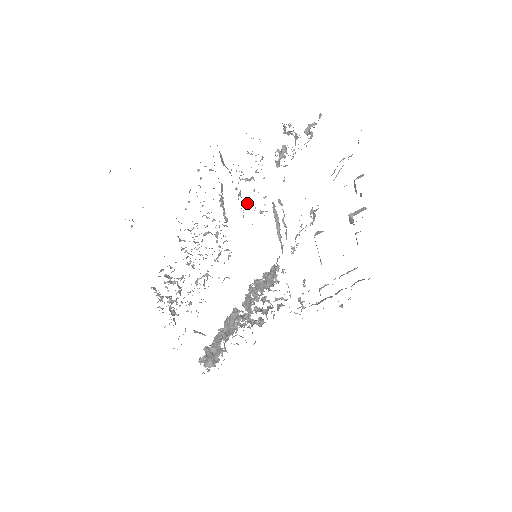
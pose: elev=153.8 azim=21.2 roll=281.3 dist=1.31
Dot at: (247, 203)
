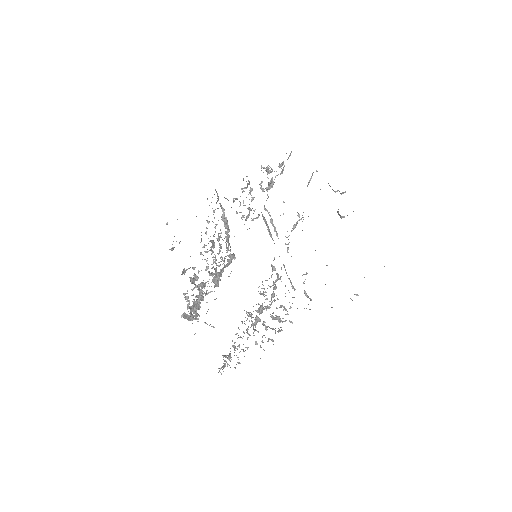
Dot at: (243, 217)
